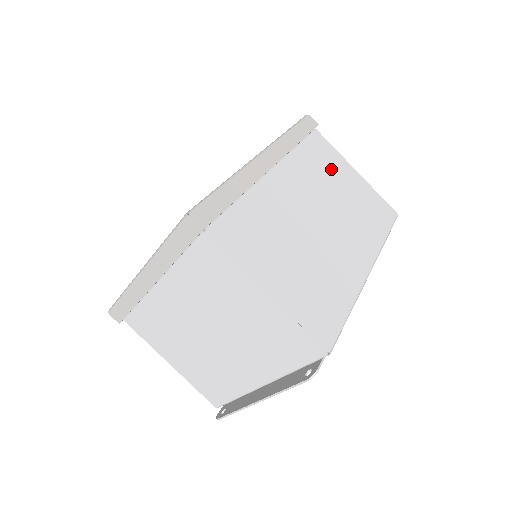
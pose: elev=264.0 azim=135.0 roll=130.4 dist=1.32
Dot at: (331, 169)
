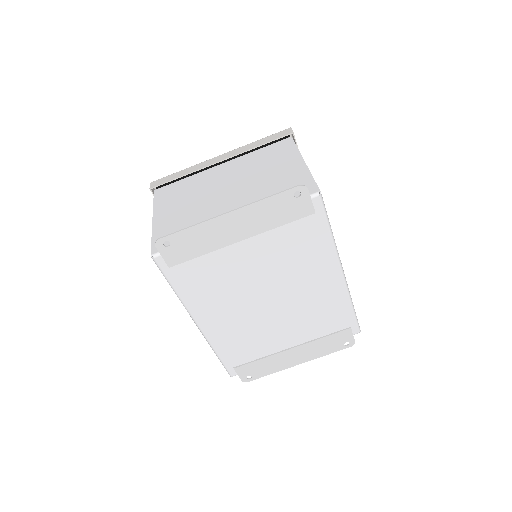
Dot at: occluded
